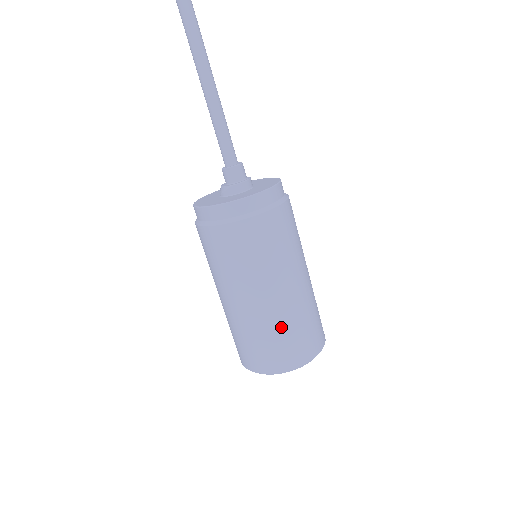
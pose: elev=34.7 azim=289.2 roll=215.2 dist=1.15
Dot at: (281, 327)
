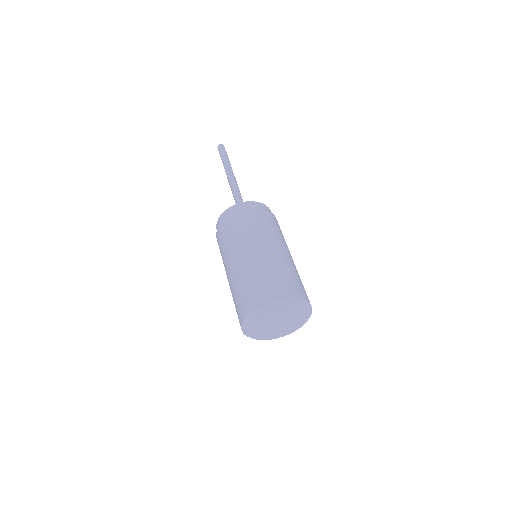
Dot at: (261, 270)
